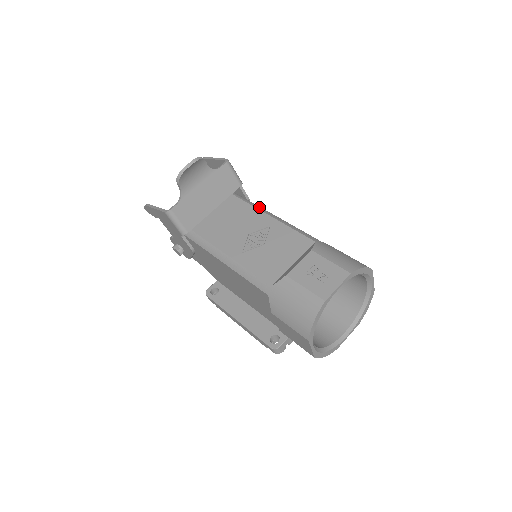
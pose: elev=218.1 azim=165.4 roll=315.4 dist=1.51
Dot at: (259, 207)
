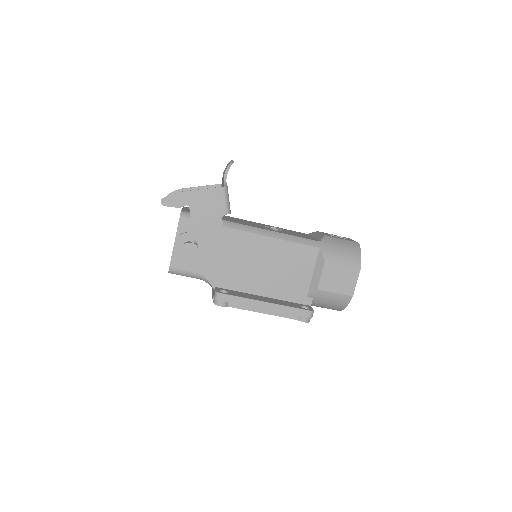
Dot at: occluded
